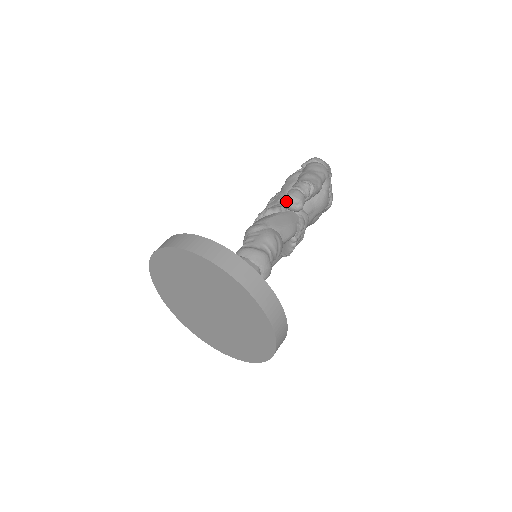
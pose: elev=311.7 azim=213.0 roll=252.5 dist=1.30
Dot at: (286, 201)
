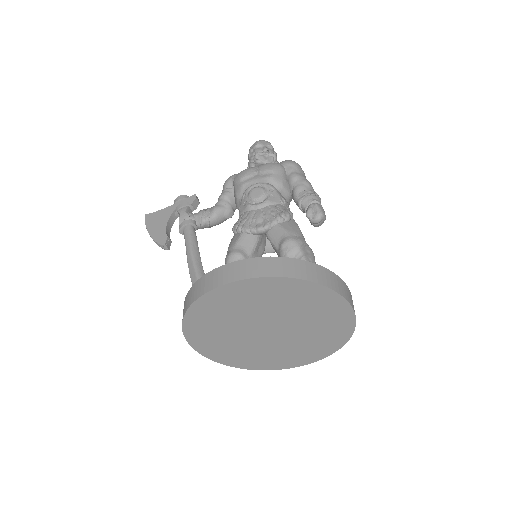
Dot at: (321, 218)
